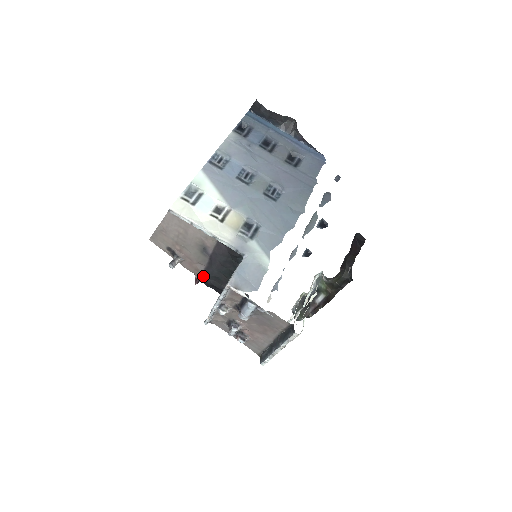
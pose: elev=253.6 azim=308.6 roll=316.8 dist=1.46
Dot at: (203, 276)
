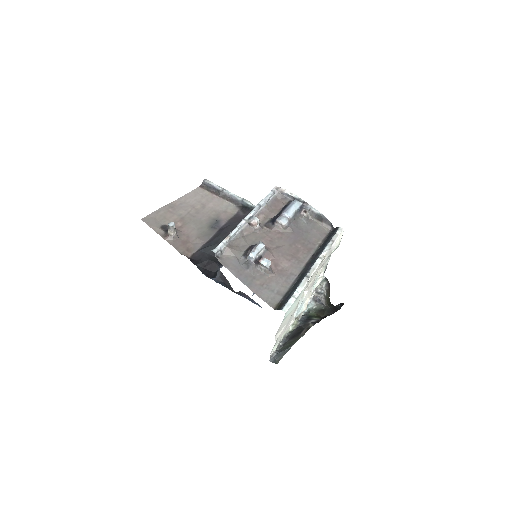
Dot at: (196, 254)
